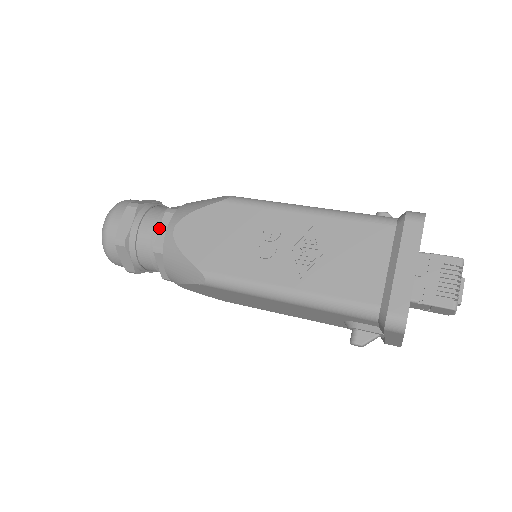
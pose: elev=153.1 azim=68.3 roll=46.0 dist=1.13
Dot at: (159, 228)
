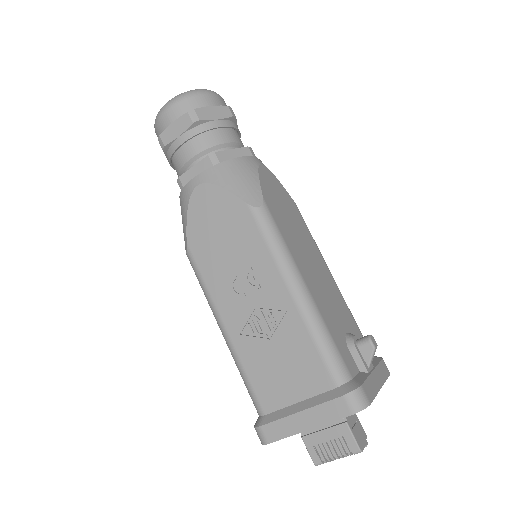
Dot at: (193, 166)
